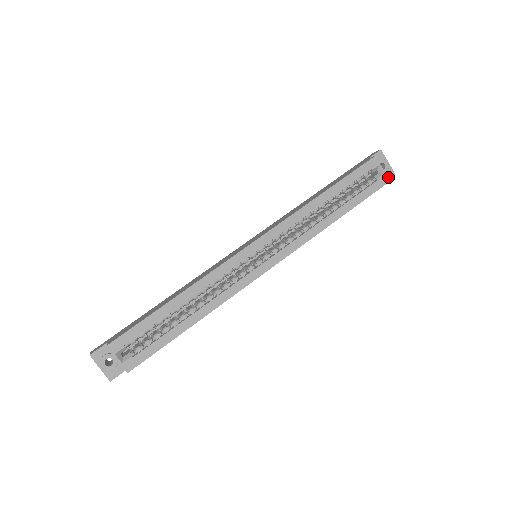
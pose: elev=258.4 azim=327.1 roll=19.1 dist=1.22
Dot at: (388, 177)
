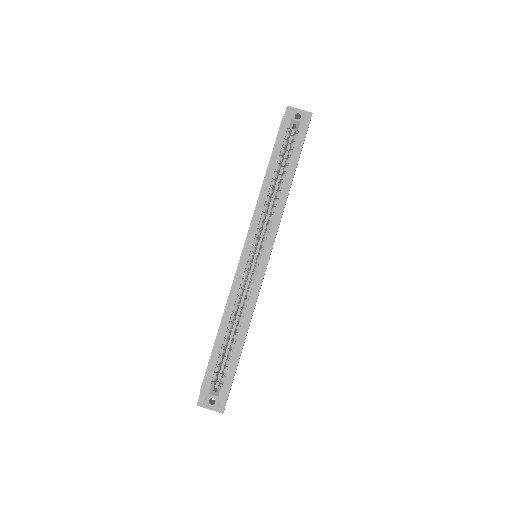
Dot at: (309, 120)
